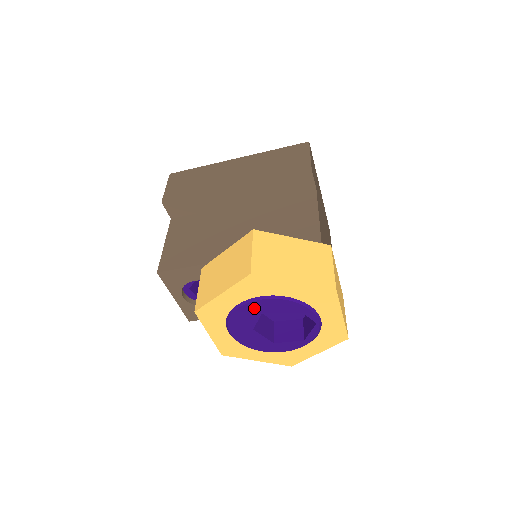
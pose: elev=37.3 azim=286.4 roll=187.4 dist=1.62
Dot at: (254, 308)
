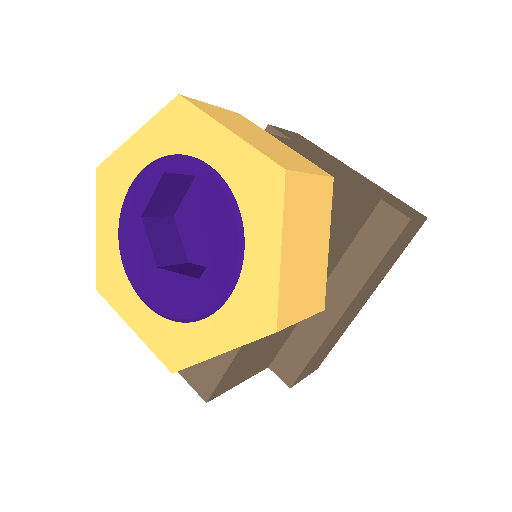
Dot at: (131, 221)
